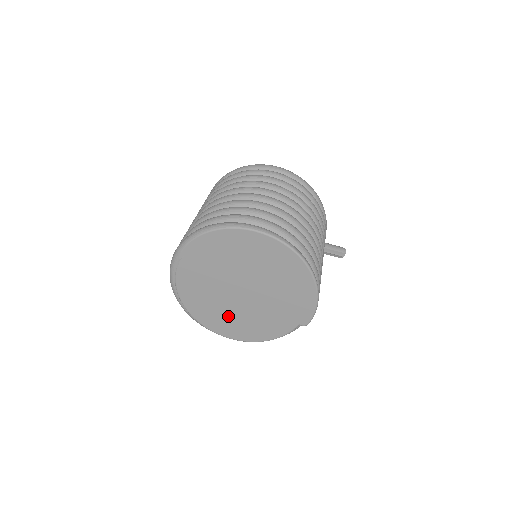
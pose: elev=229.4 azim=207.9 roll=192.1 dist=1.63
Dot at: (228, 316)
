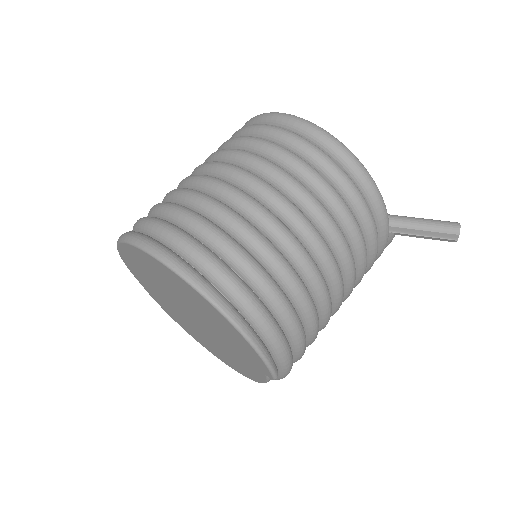
Dot at: (207, 341)
